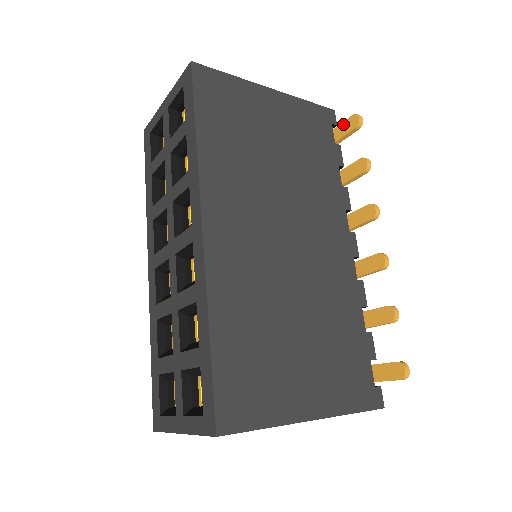
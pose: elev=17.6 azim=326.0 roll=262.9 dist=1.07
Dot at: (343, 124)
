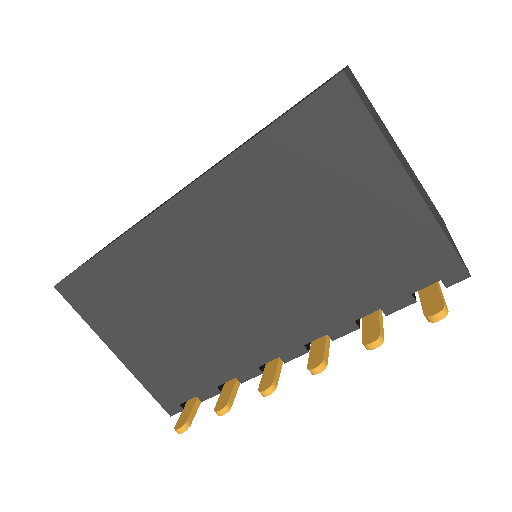
Dot at: (438, 296)
